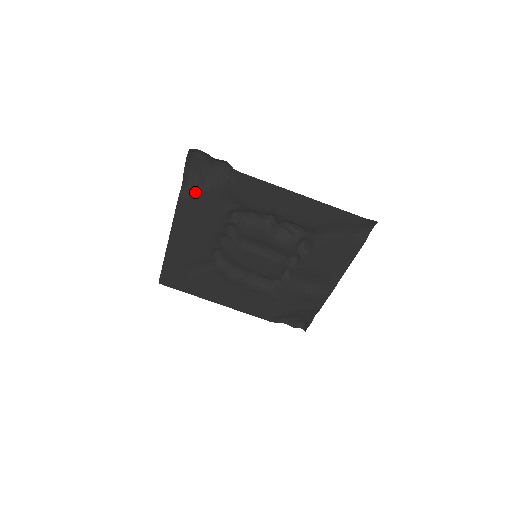
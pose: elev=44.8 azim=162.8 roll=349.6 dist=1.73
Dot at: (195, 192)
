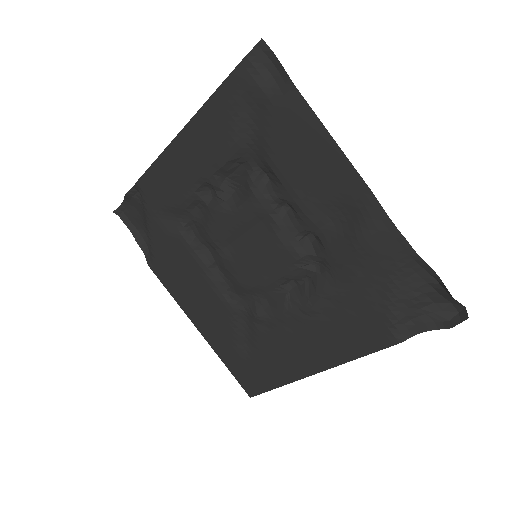
Dot at: (150, 246)
